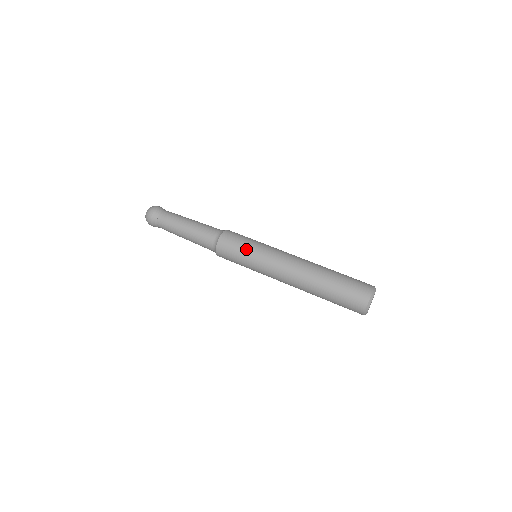
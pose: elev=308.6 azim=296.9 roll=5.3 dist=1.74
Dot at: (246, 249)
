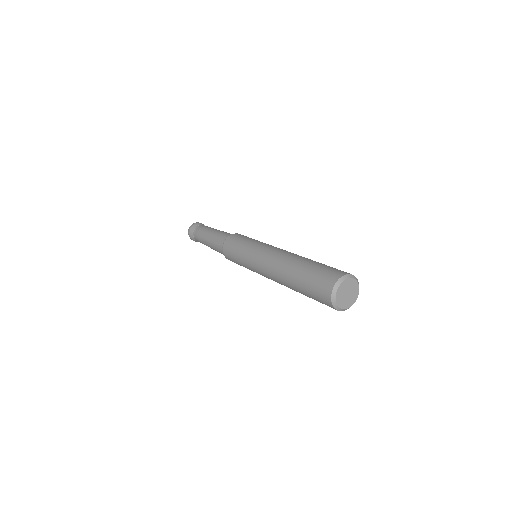
Dot at: (239, 252)
